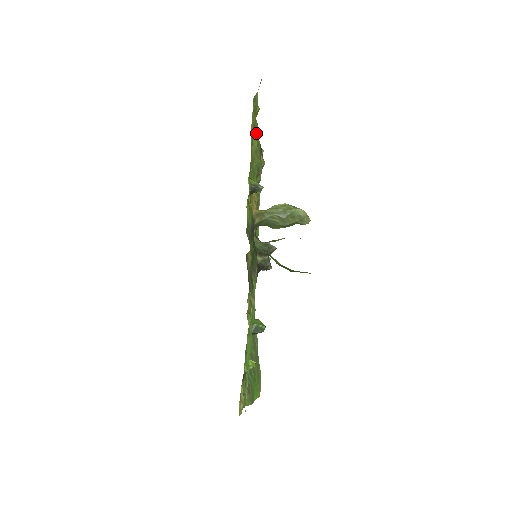
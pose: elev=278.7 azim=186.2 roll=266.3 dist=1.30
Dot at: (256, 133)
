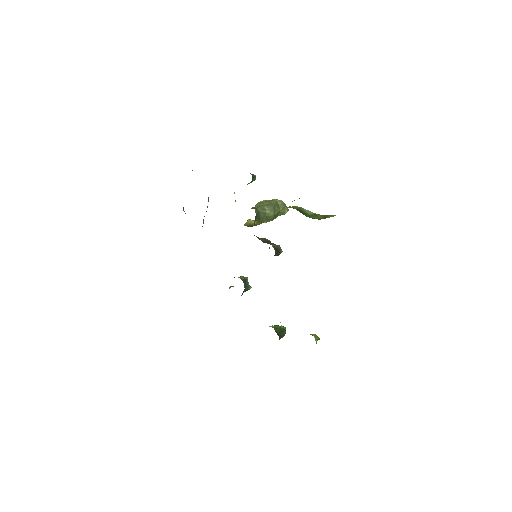
Dot at: occluded
